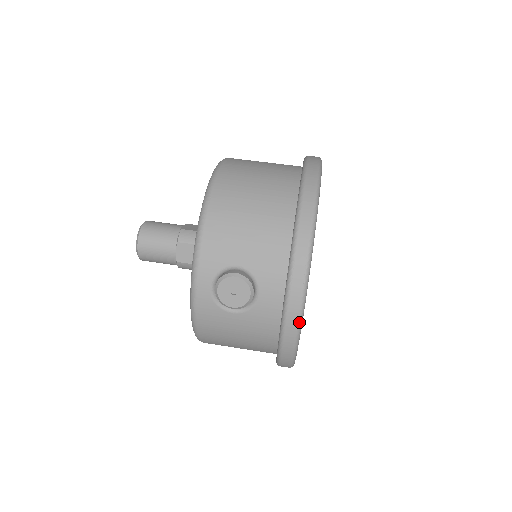
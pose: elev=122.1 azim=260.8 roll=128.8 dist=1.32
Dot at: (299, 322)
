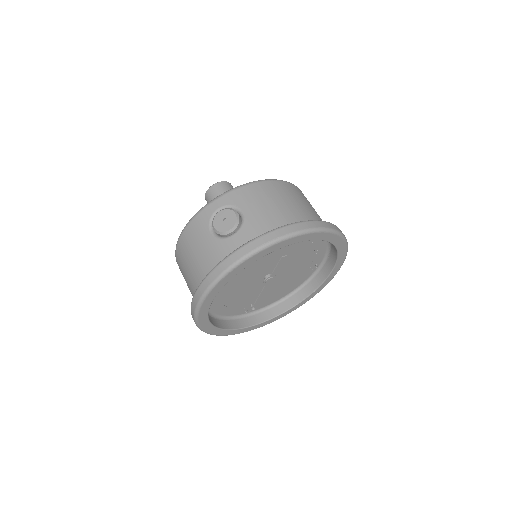
Dot at: (233, 265)
